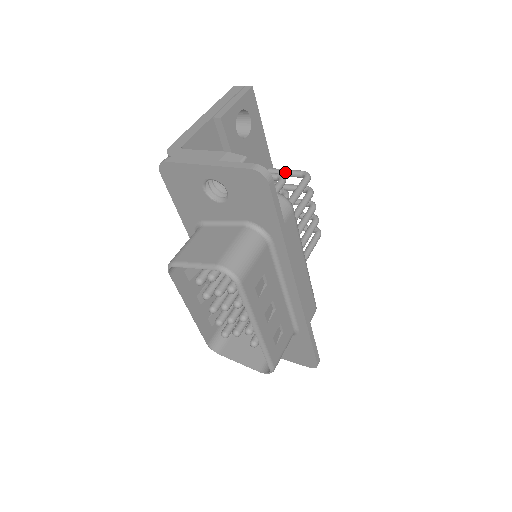
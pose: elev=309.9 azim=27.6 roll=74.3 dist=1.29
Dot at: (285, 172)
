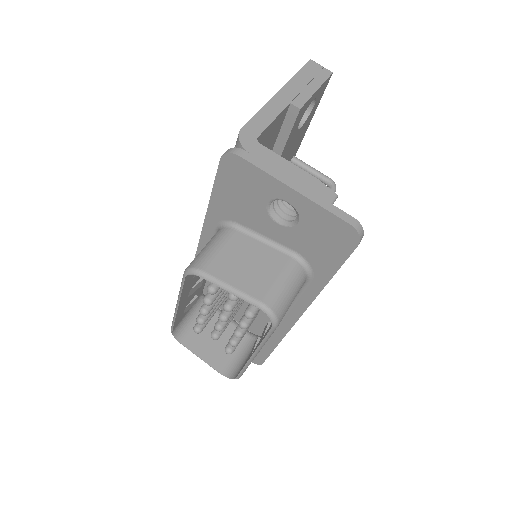
Dot at: (311, 170)
